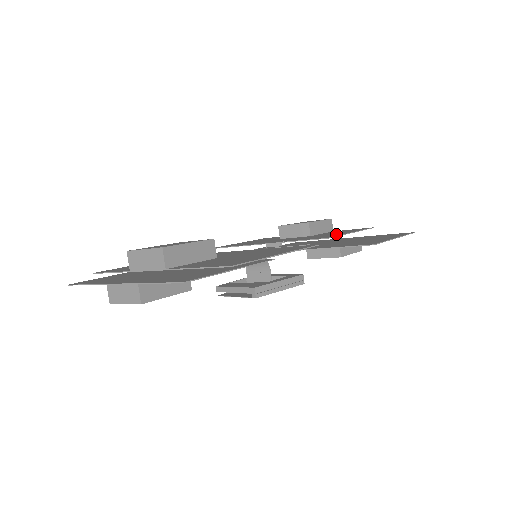
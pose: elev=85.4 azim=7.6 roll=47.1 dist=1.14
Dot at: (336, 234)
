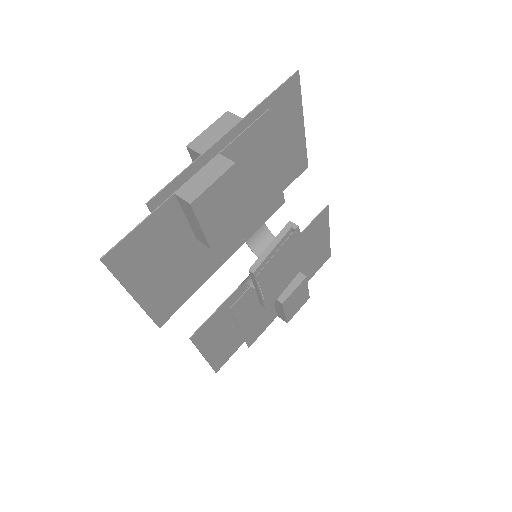
Dot at: occluded
